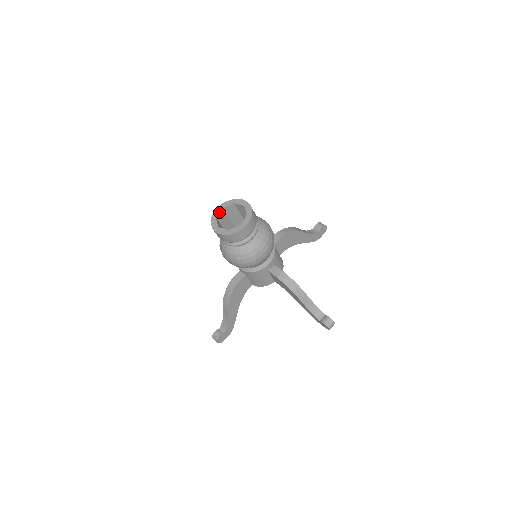
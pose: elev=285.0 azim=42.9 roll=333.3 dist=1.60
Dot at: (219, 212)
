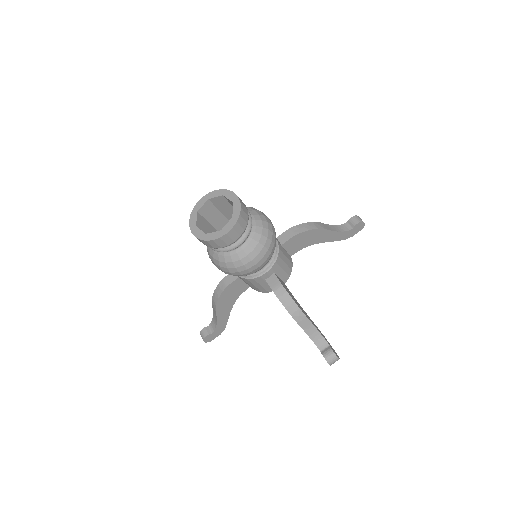
Dot at: (203, 204)
